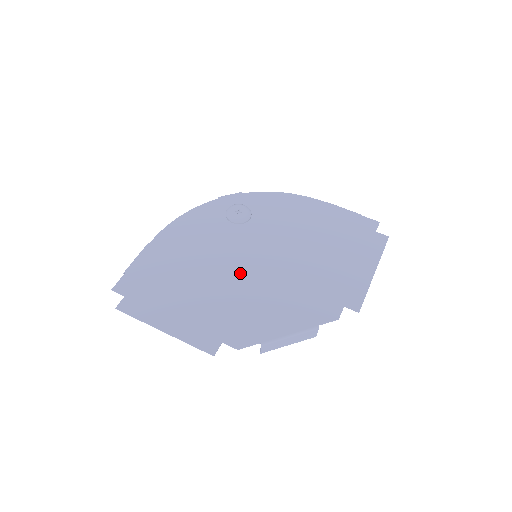
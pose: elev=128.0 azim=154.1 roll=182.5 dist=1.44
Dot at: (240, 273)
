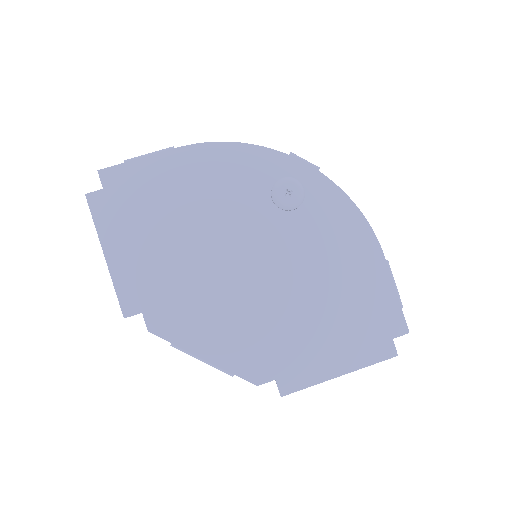
Dot at: (222, 261)
